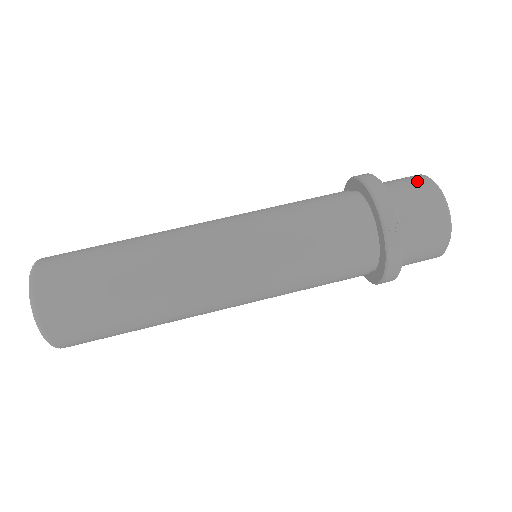
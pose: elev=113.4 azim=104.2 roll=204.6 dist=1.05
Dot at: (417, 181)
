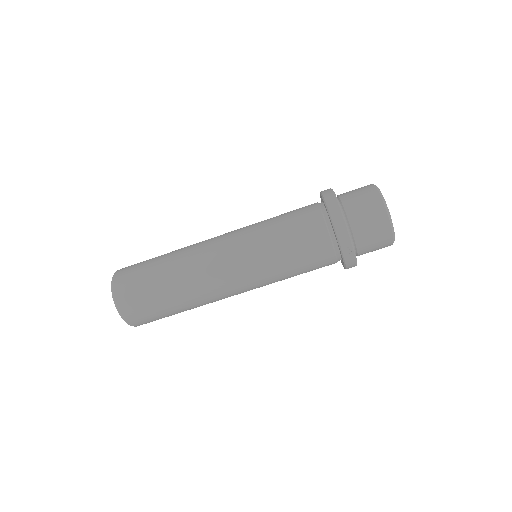
Dot at: (372, 203)
